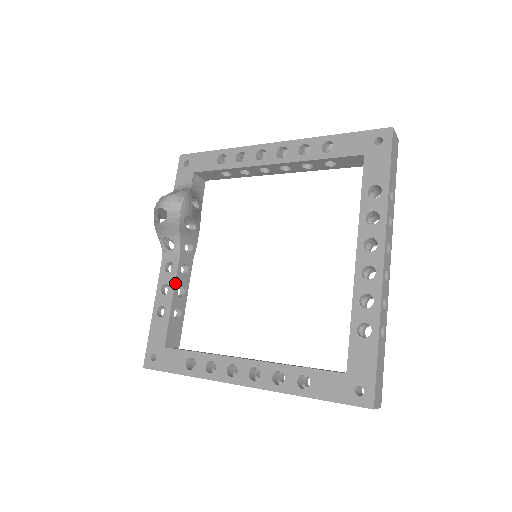
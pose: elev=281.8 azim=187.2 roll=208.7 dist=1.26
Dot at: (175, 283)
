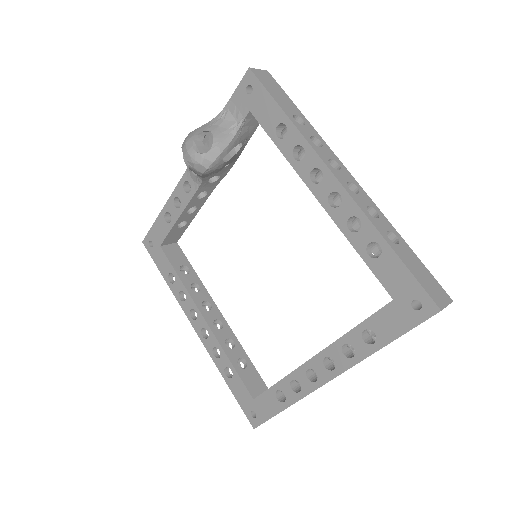
Dot at: (186, 207)
